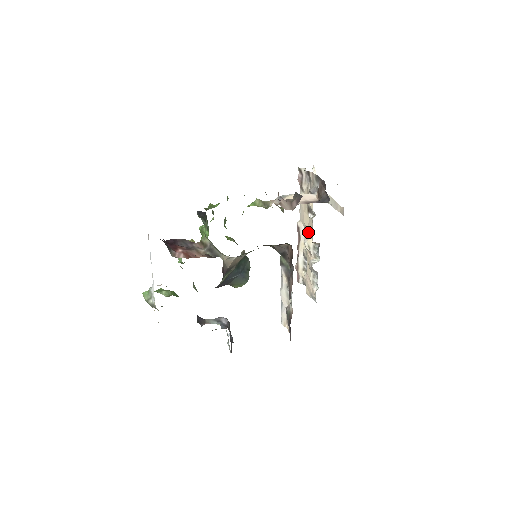
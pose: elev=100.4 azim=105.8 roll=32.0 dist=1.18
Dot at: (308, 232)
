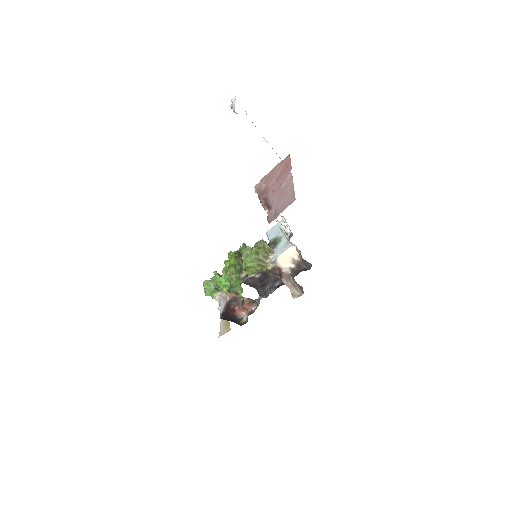
Dot at: (278, 221)
